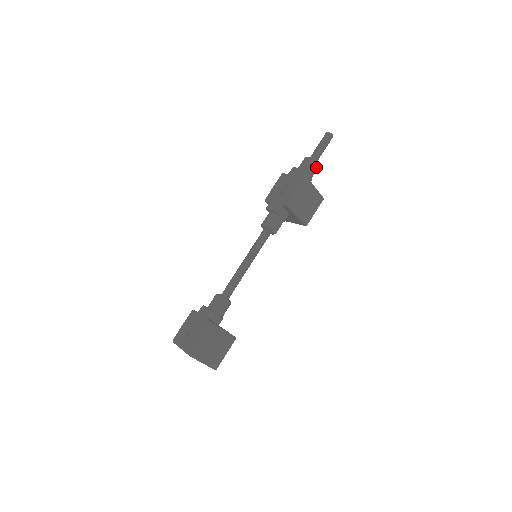
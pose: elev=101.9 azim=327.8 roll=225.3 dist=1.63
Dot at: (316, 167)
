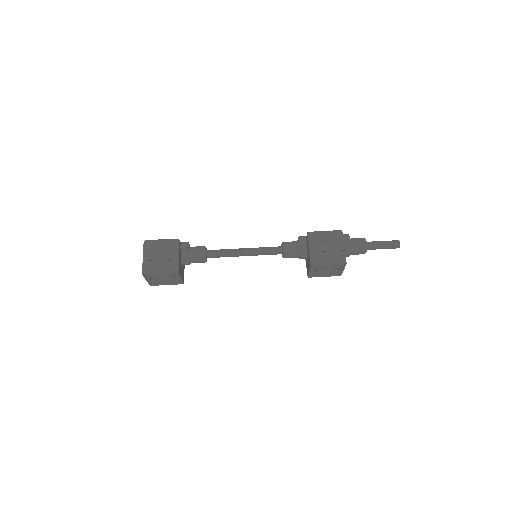
Dot at: (362, 245)
